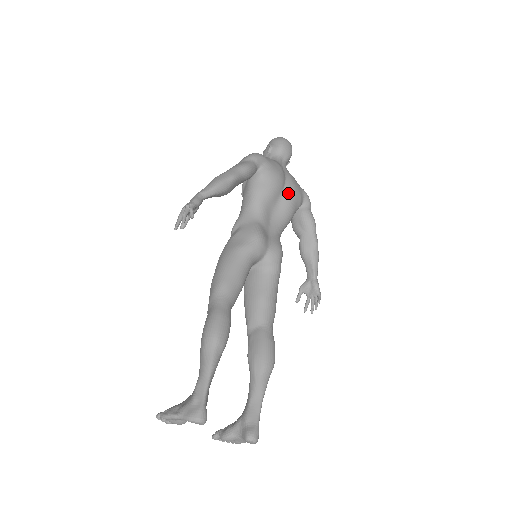
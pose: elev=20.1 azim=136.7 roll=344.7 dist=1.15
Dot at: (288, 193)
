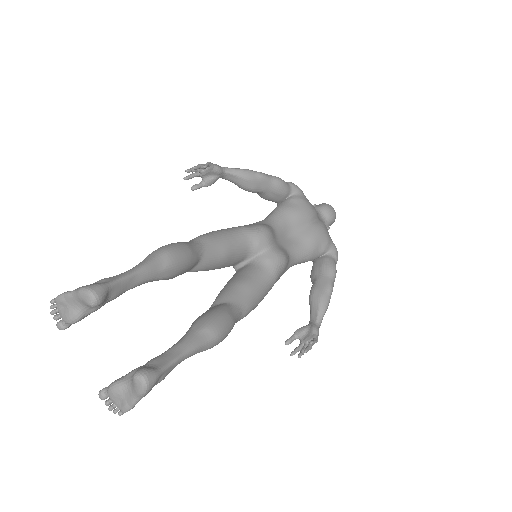
Dot at: (315, 227)
